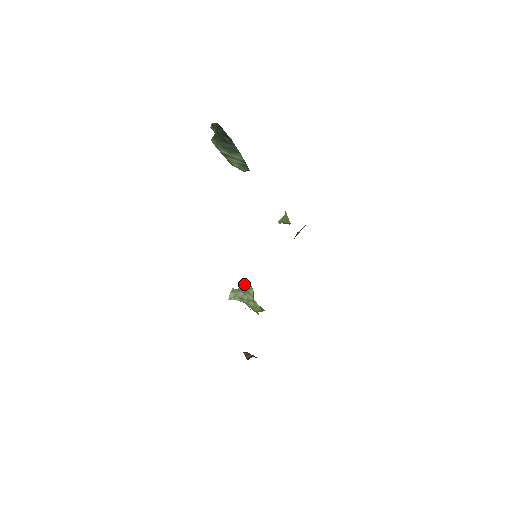
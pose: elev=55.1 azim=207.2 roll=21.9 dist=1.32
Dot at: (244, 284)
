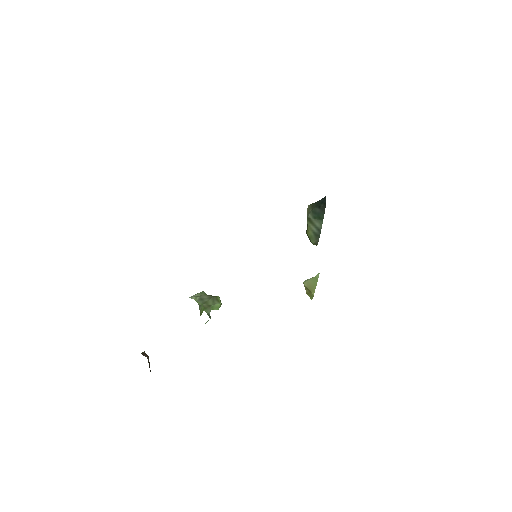
Dot at: occluded
